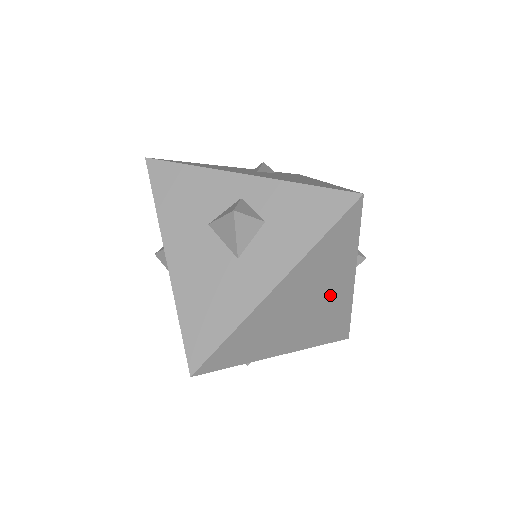
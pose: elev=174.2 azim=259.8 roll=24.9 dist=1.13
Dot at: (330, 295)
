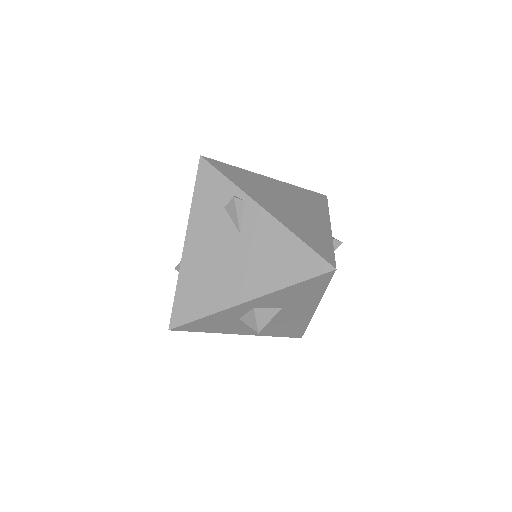
Dot at: (310, 216)
